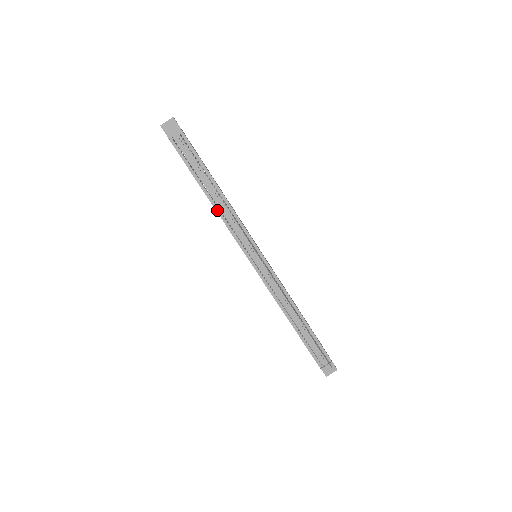
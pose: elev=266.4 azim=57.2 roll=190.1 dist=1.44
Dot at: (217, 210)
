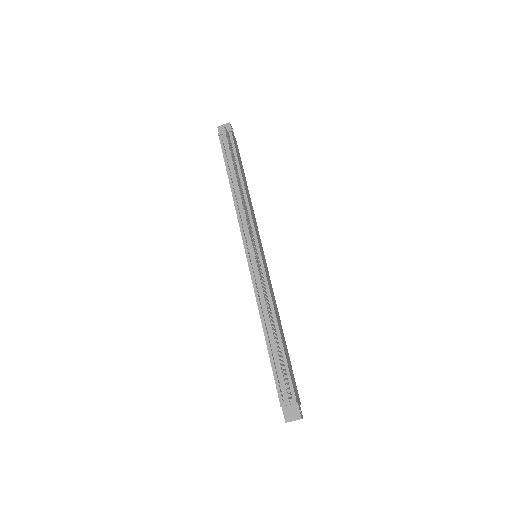
Dot at: (234, 200)
